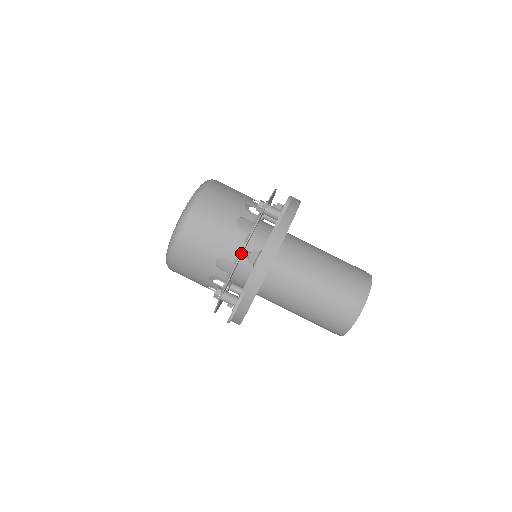
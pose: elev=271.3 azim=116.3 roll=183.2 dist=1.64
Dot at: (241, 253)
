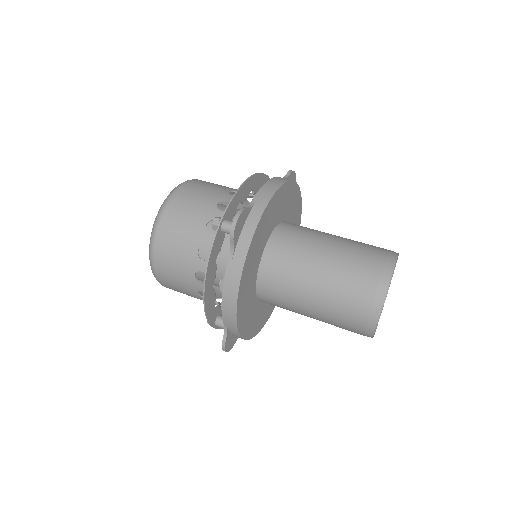
Dot at: (250, 176)
